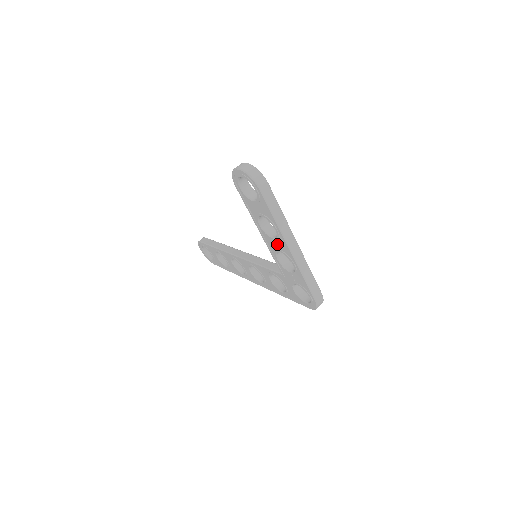
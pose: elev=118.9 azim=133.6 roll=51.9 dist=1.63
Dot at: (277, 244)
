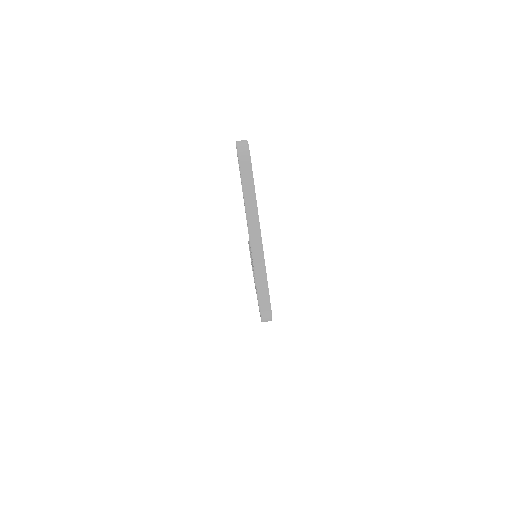
Dot at: occluded
